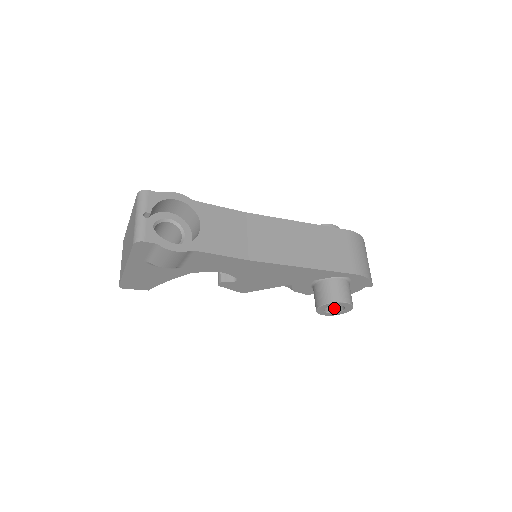
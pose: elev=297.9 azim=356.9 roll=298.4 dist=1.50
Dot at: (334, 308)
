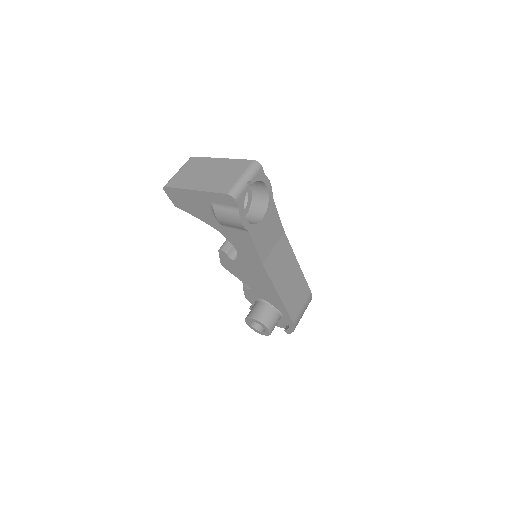
Dot at: (256, 324)
